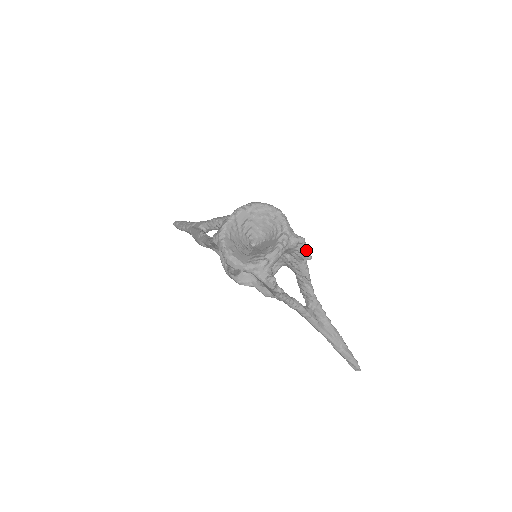
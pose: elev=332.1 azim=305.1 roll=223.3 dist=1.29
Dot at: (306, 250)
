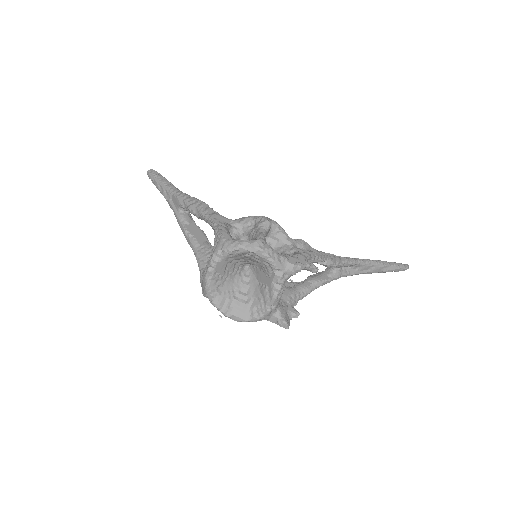
Dot at: (309, 269)
